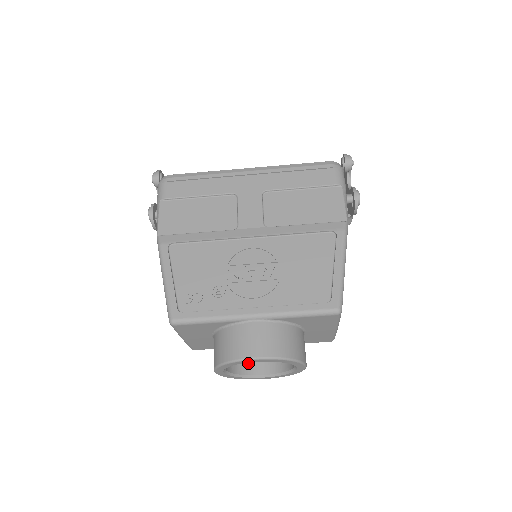
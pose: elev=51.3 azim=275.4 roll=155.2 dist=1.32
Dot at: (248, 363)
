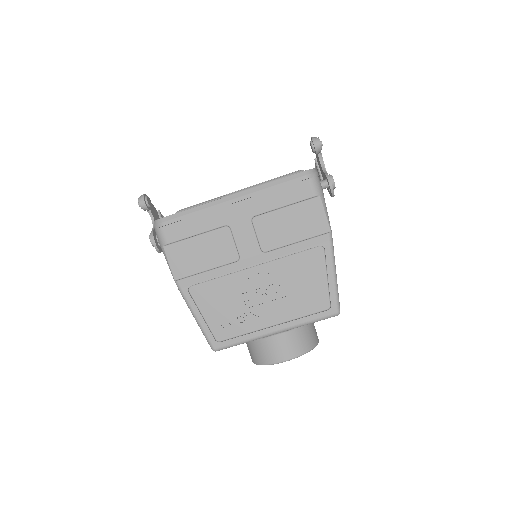
Dot at: occluded
